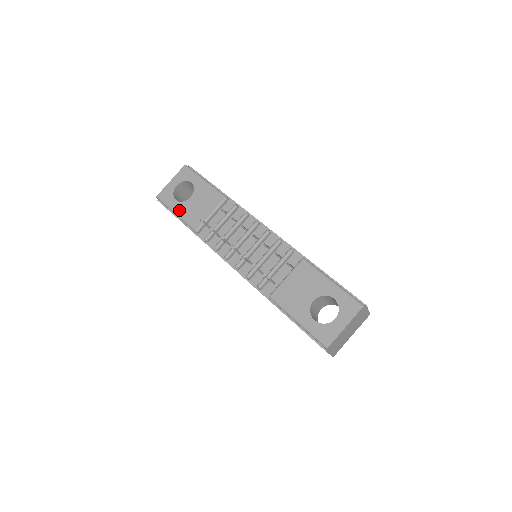
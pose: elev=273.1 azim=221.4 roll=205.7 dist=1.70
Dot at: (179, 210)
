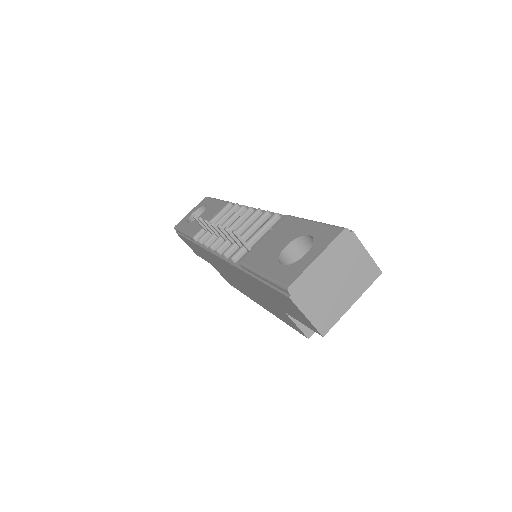
Dot at: (187, 228)
